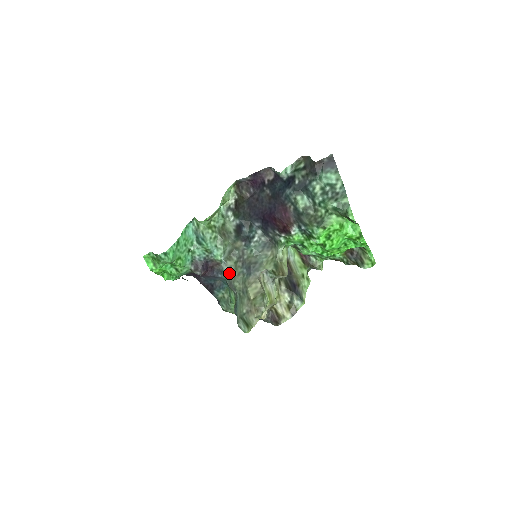
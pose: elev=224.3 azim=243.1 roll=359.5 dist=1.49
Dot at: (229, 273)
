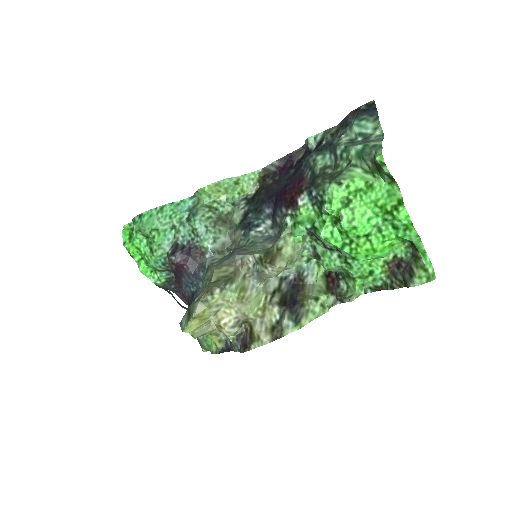
Dot at: (210, 265)
